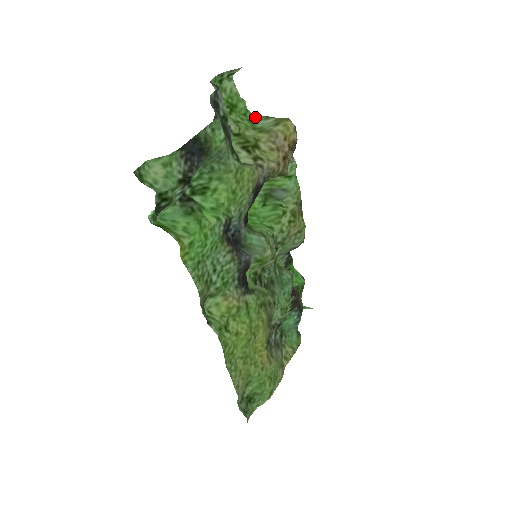
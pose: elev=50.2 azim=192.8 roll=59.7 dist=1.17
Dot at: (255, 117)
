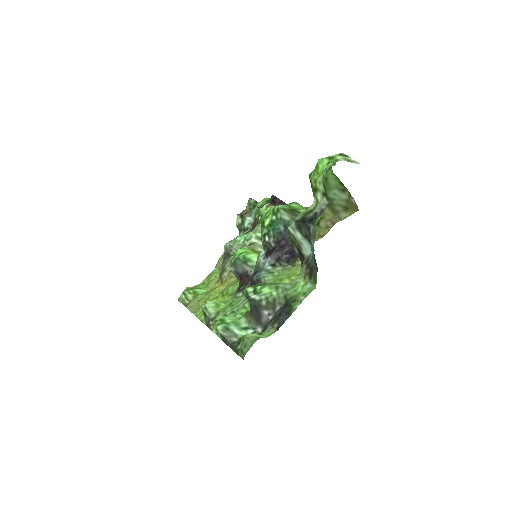
Dot at: (333, 179)
